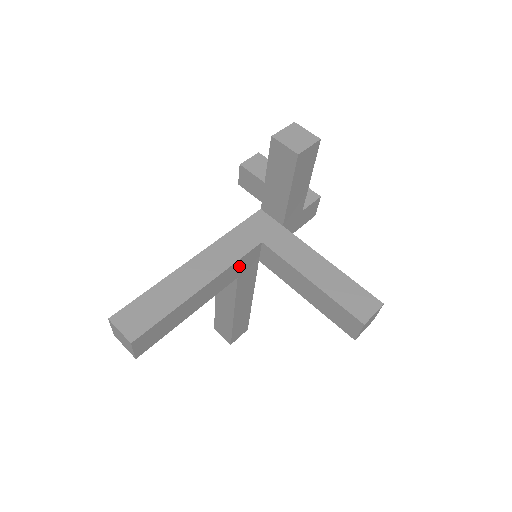
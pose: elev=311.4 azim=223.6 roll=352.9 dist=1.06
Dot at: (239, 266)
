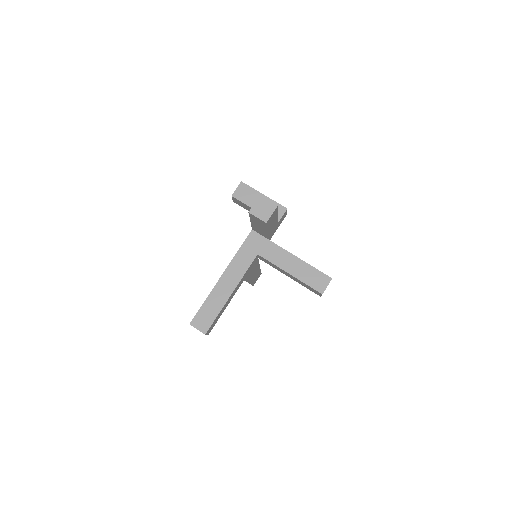
Dot at: (248, 271)
